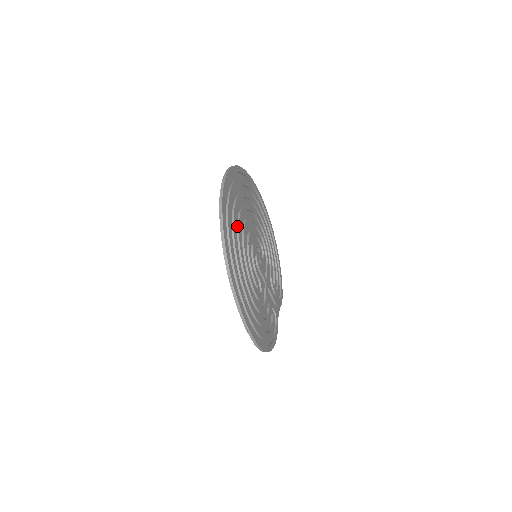
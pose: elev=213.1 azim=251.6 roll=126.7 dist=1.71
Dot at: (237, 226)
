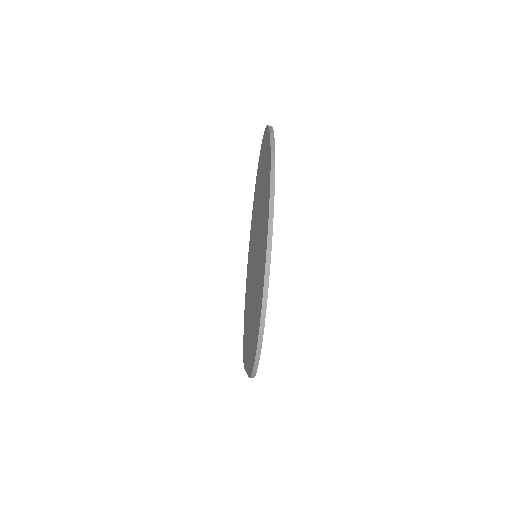
Dot at: occluded
